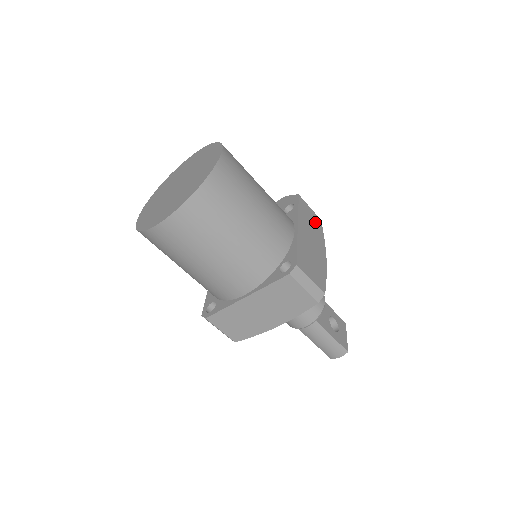
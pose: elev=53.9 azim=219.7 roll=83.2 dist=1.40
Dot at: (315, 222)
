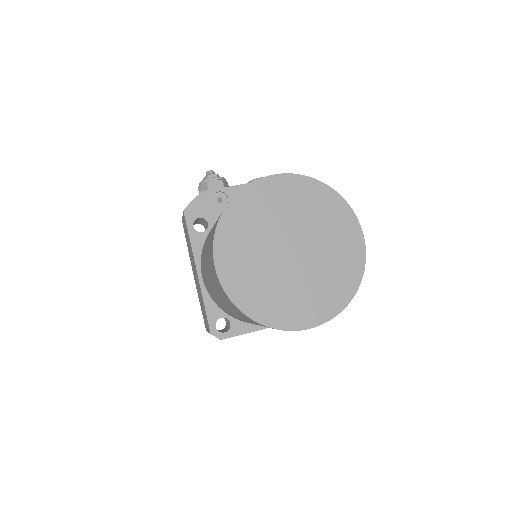
Dot at: occluded
